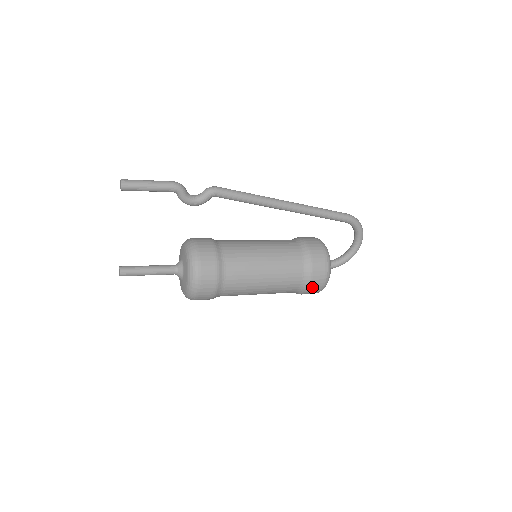
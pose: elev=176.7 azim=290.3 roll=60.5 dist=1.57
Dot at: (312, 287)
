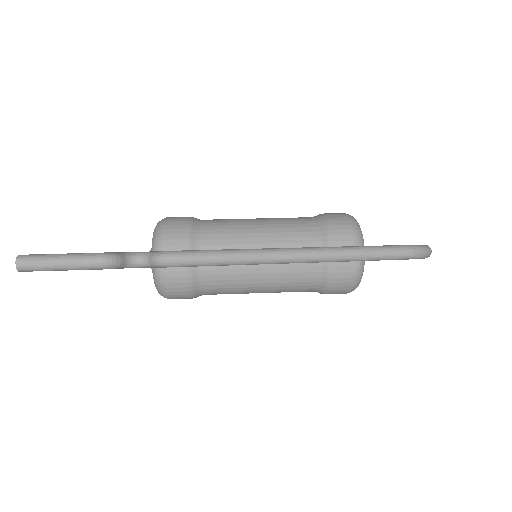
Dot at: occluded
